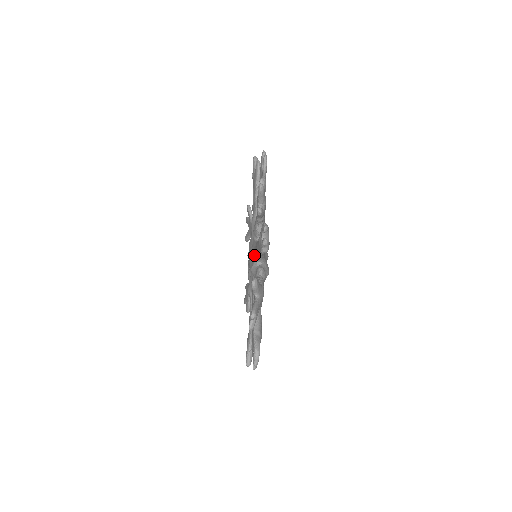
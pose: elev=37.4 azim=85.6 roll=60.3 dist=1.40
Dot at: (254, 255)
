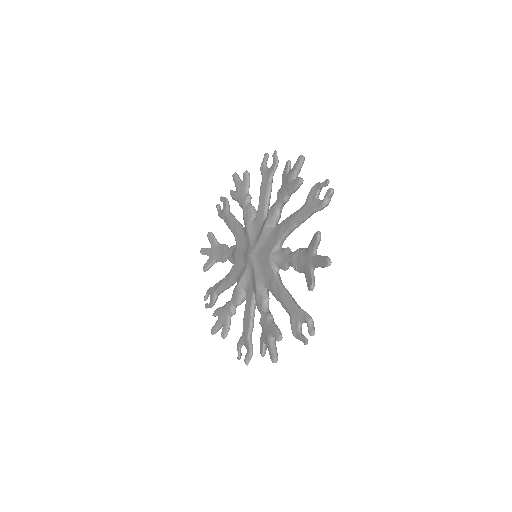
Dot at: (269, 244)
